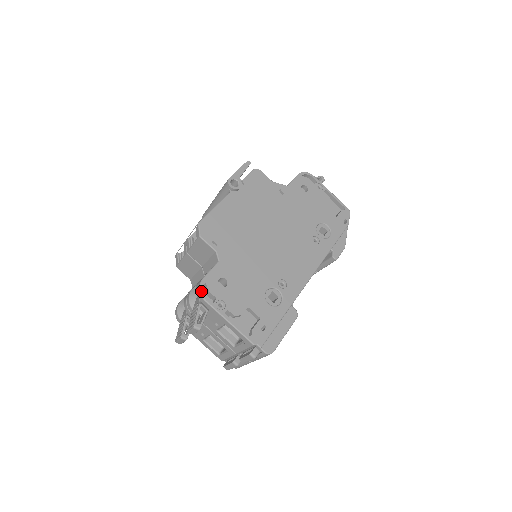
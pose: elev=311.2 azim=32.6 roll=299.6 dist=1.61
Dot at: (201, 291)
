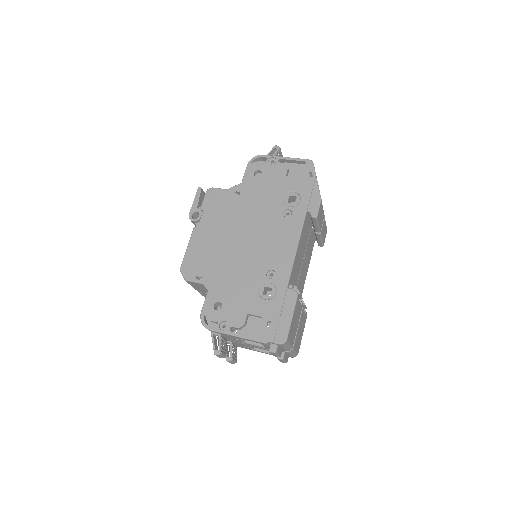
Dot at: (203, 324)
